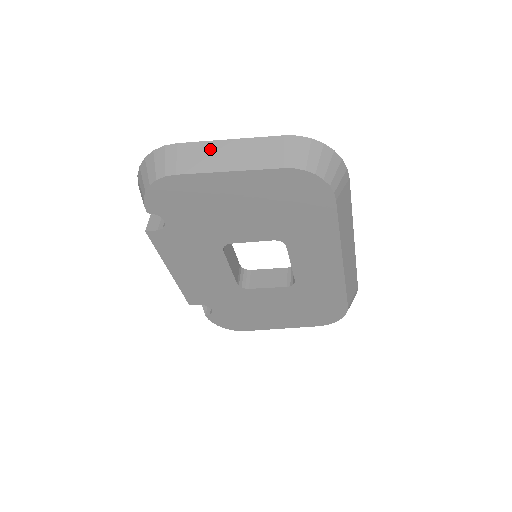
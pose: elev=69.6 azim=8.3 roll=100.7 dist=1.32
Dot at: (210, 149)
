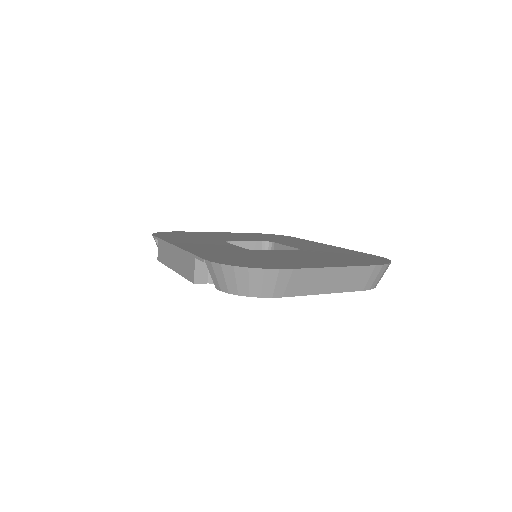
Dot at: (319, 275)
